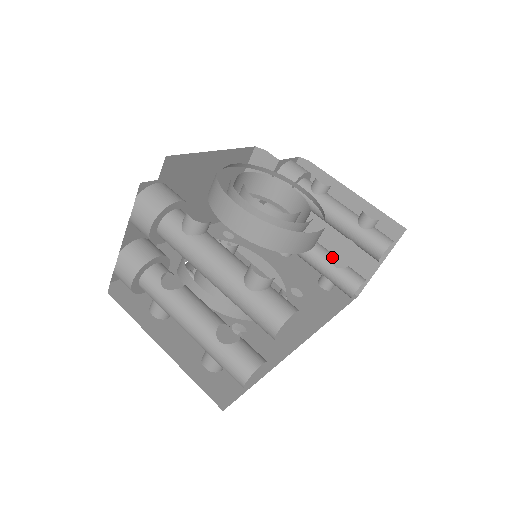
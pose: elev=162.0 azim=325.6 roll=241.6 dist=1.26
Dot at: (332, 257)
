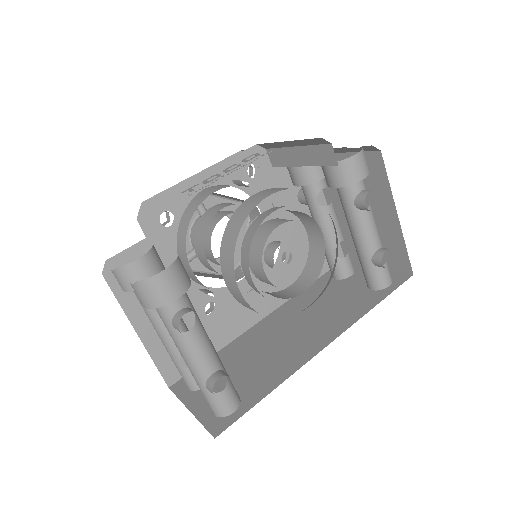
Dot at: (338, 243)
